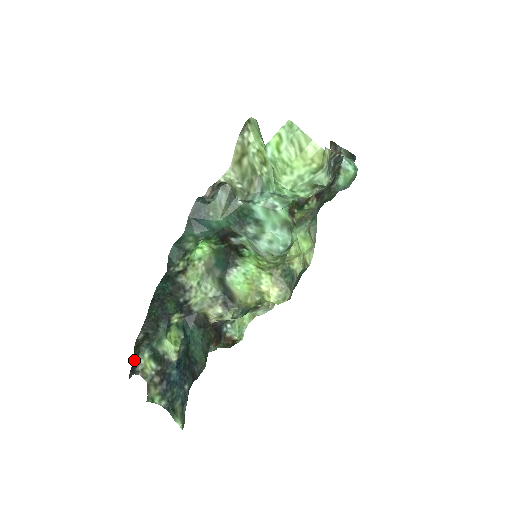
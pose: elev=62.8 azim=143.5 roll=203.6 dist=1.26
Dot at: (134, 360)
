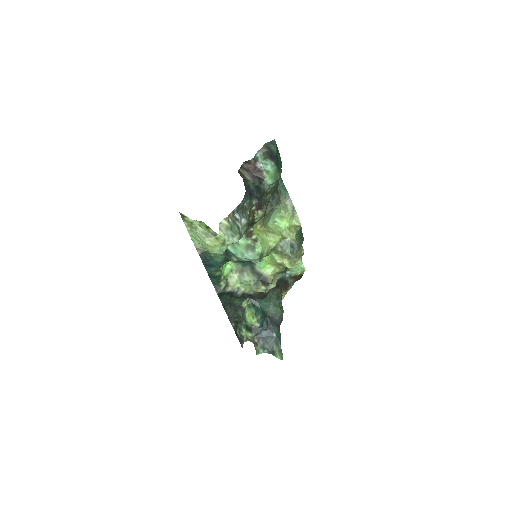
Dot at: (239, 336)
